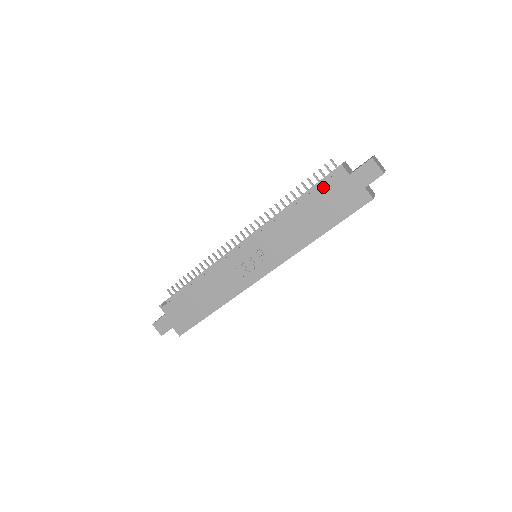
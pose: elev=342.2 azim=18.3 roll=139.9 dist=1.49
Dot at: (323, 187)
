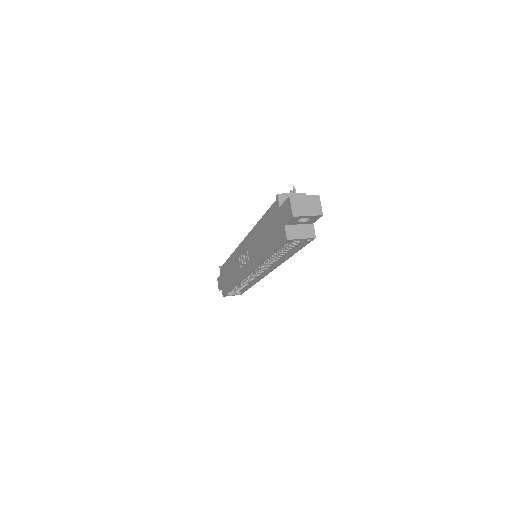
Dot at: (269, 211)
